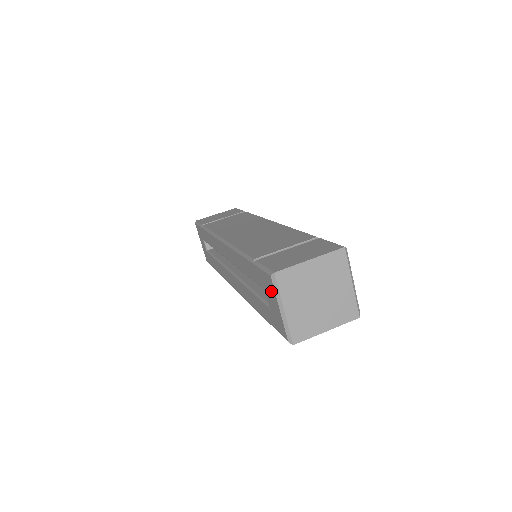
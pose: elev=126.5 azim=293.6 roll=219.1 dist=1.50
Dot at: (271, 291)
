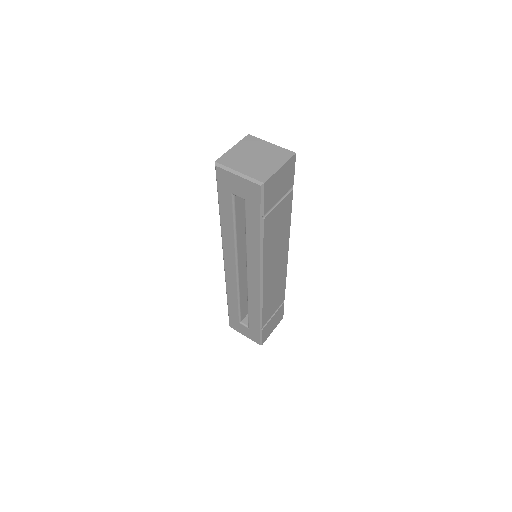
Dot at: (227, 178)
